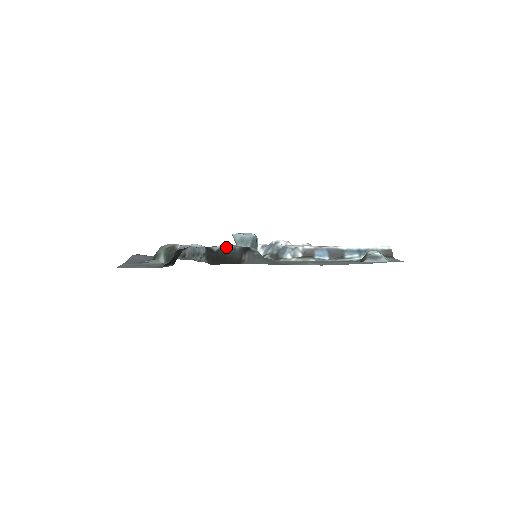
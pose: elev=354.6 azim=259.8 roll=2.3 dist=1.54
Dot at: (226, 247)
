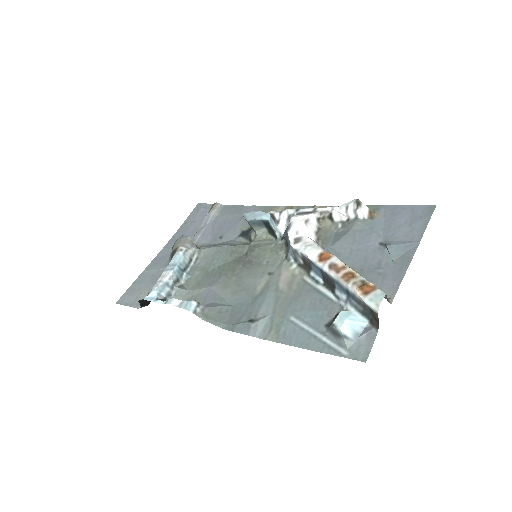
Dot at: (173, 300)
